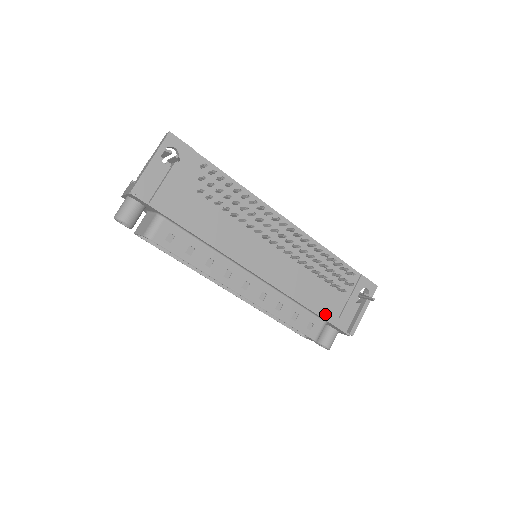
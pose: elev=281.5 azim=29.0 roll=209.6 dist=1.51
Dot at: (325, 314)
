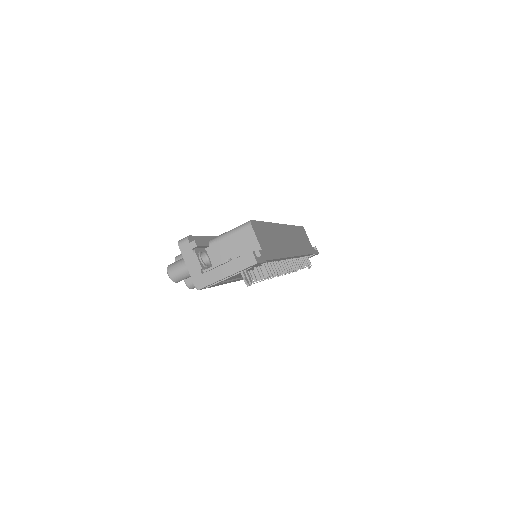
Dot at: occluded
